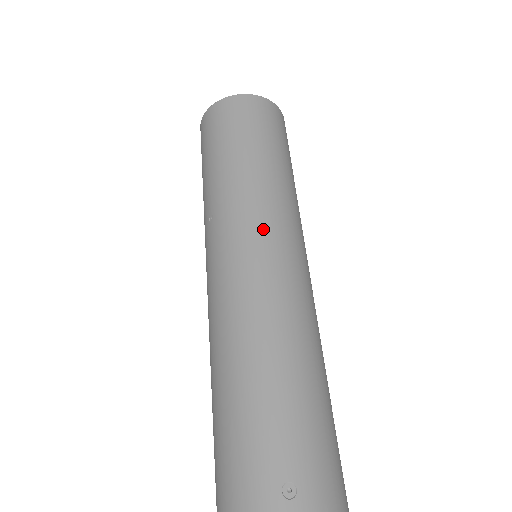
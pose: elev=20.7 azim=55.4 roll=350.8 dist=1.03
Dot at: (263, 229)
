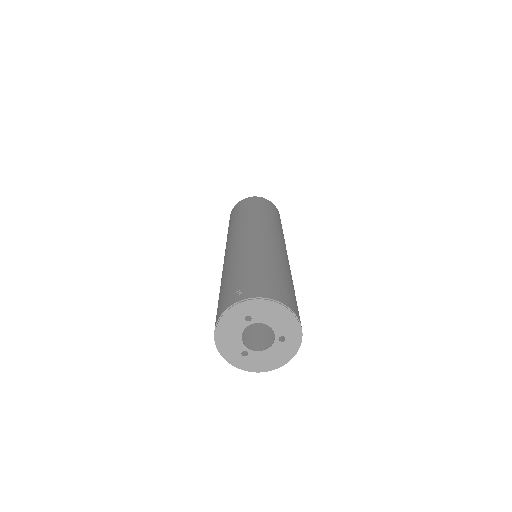
Dot at: (244, 229)
